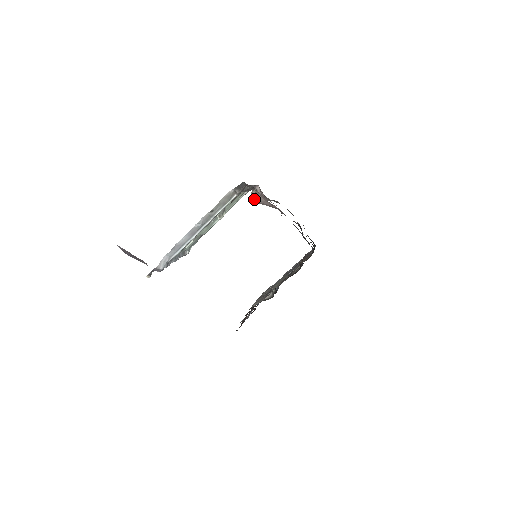
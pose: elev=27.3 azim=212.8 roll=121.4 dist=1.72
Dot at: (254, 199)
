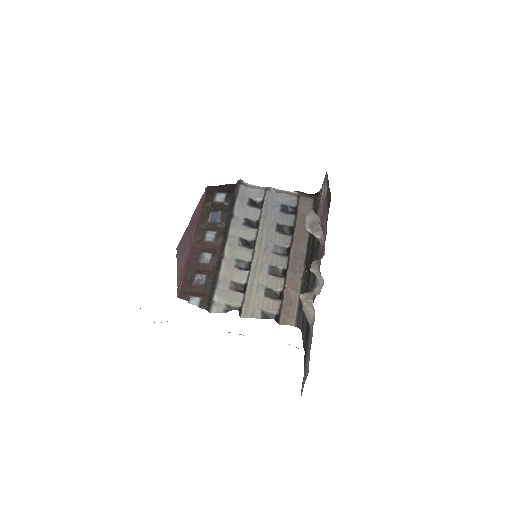
Dot at: (305, 306)
